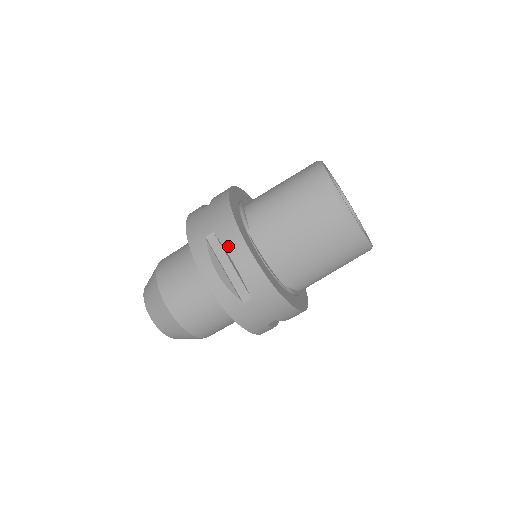
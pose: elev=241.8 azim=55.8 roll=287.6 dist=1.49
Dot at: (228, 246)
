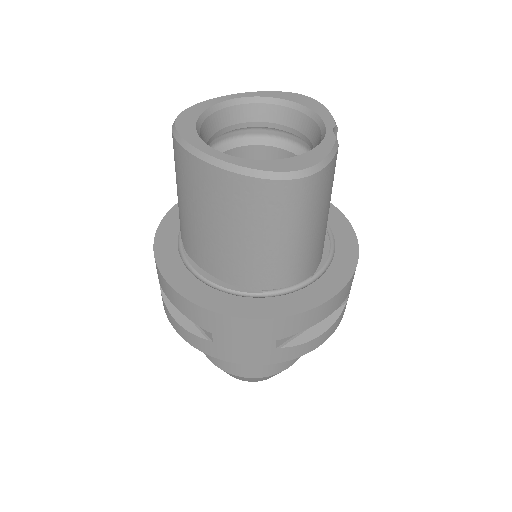
Dot at: (161, 285)
